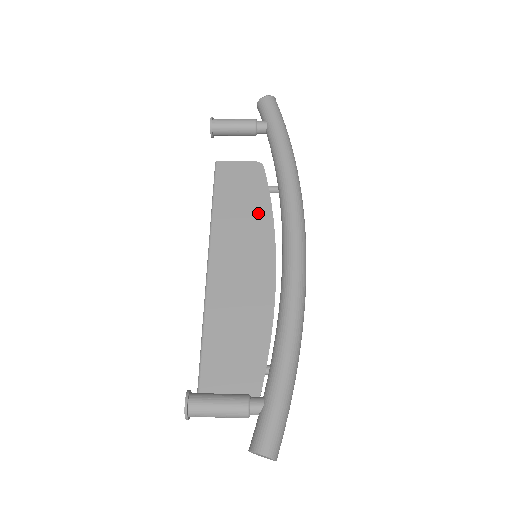
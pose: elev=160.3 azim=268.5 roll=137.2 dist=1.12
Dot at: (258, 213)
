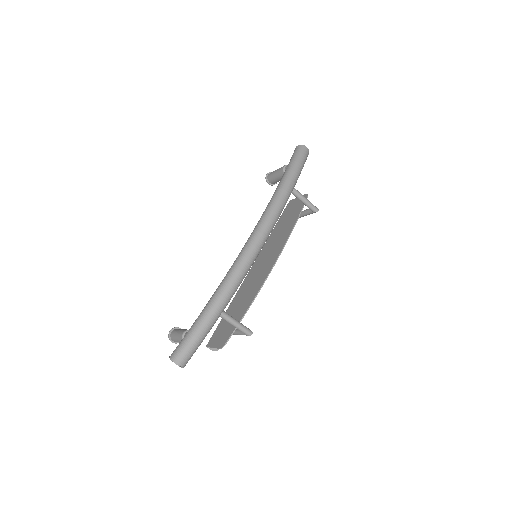
Dot at: (287, 230)
